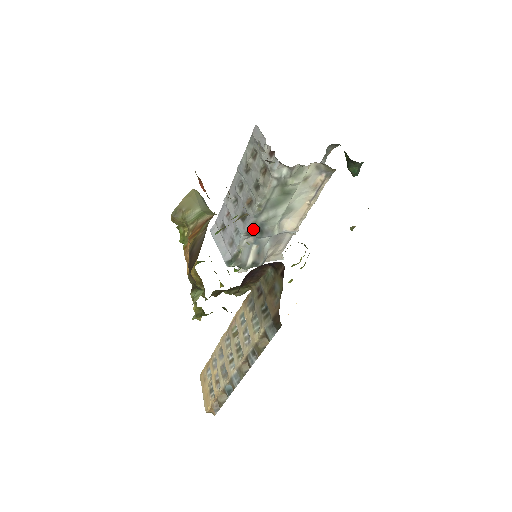
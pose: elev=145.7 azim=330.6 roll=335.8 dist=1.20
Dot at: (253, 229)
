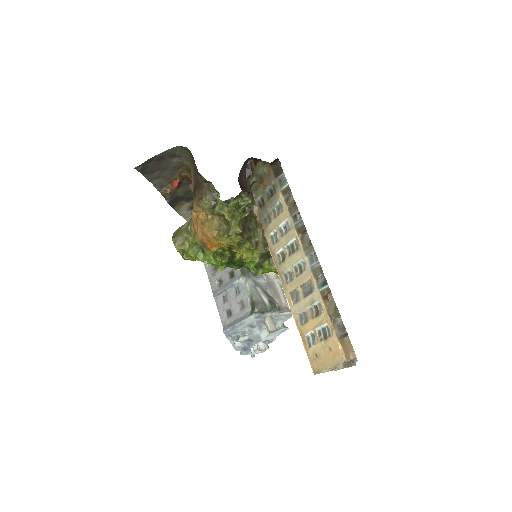
Dot at: (244, 269)
